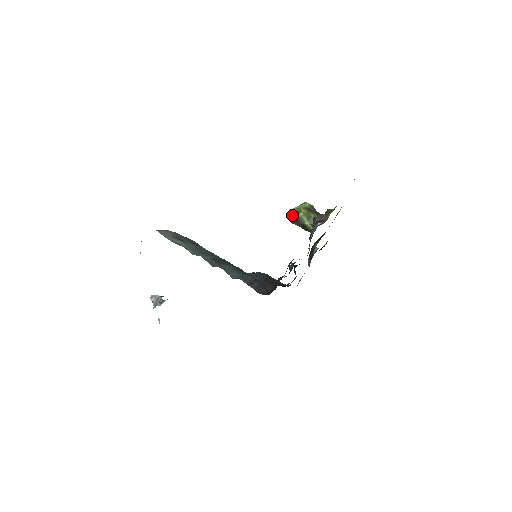
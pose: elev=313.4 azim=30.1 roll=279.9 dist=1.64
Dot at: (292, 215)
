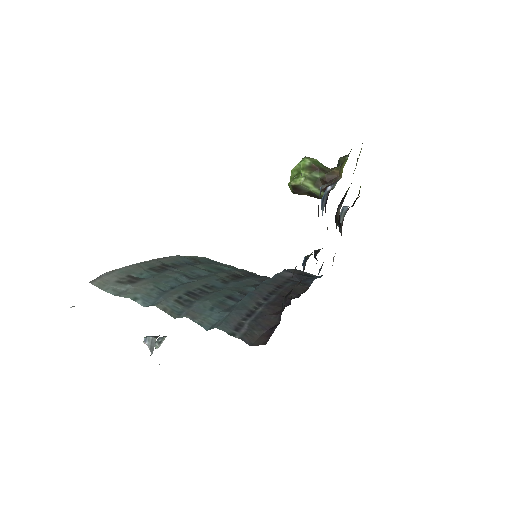
Dot at: occluded
